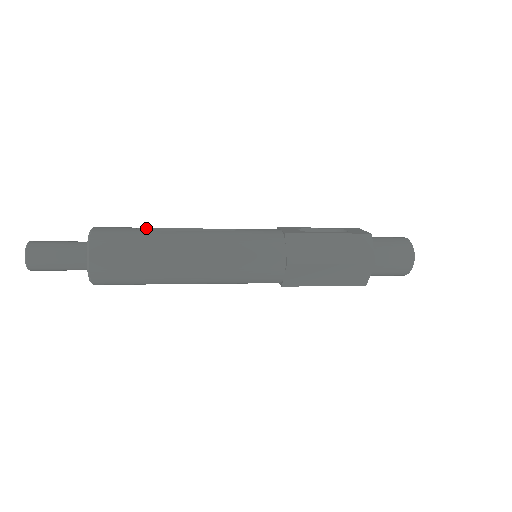
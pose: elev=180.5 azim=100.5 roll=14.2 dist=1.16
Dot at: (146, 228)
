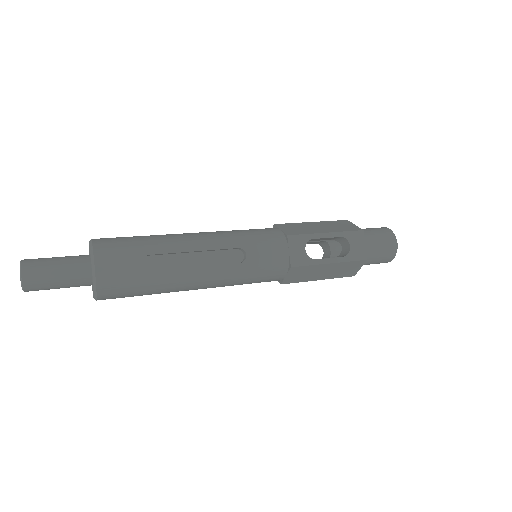
Dot at: (152, 255)
